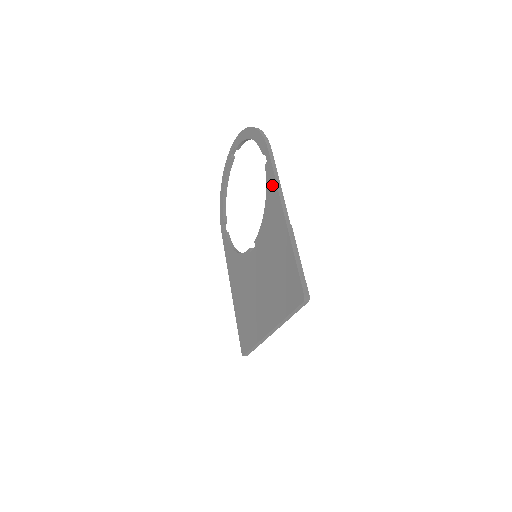
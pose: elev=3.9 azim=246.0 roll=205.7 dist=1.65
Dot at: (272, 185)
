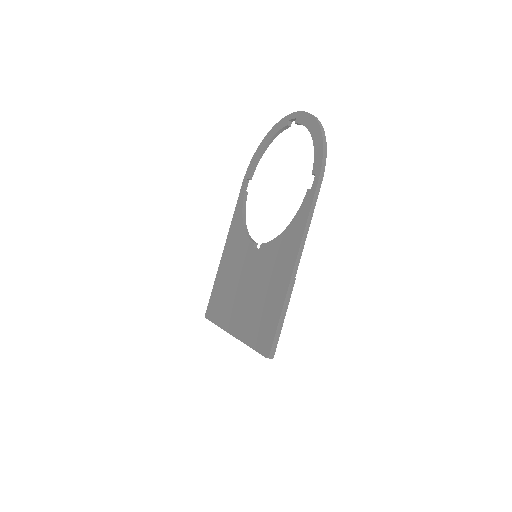
Dot at: (302, 221)
